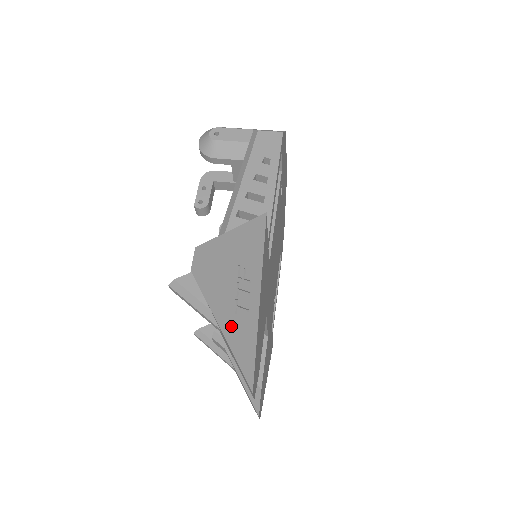
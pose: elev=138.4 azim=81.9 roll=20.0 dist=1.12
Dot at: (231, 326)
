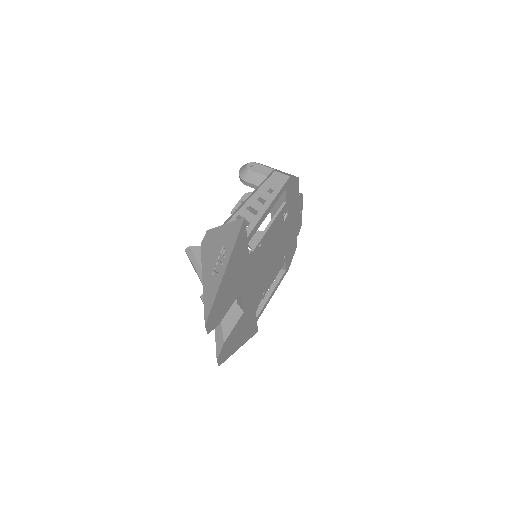
Dot at: (208, 283)
